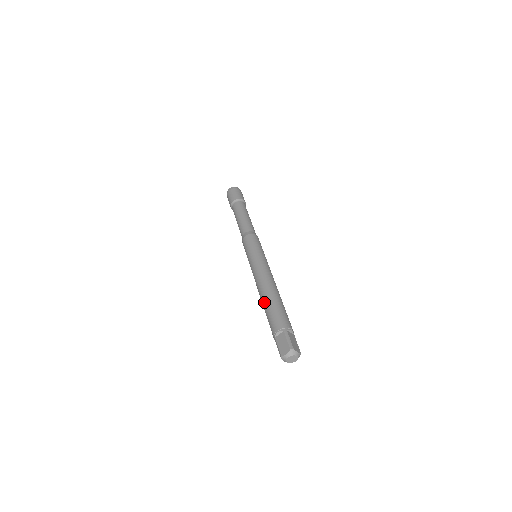
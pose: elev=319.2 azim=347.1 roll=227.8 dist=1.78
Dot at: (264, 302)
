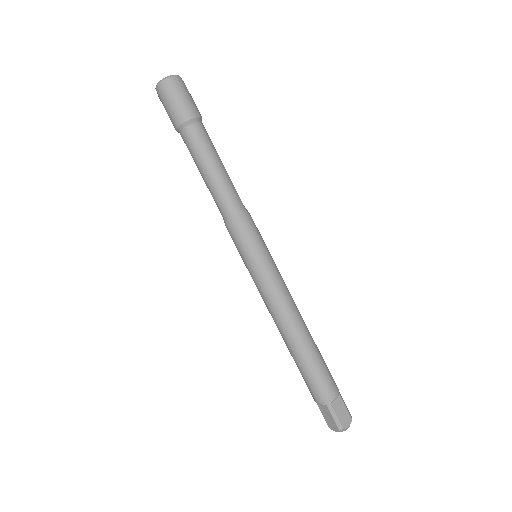
Dot at: (291, 355)
